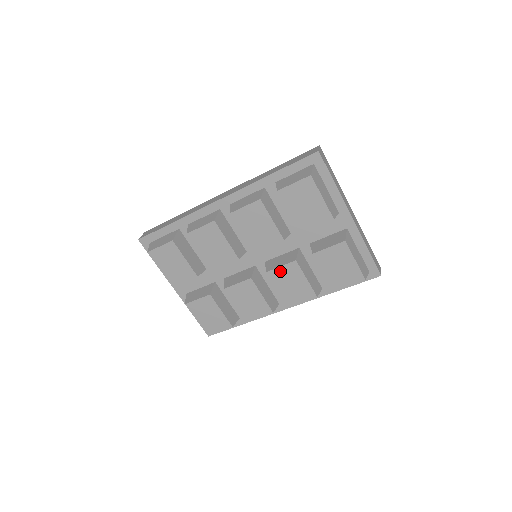
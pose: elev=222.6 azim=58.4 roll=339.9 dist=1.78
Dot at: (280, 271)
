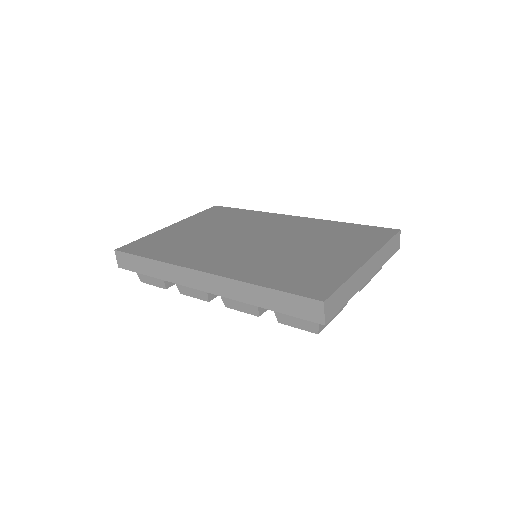
Dot at: occluded
